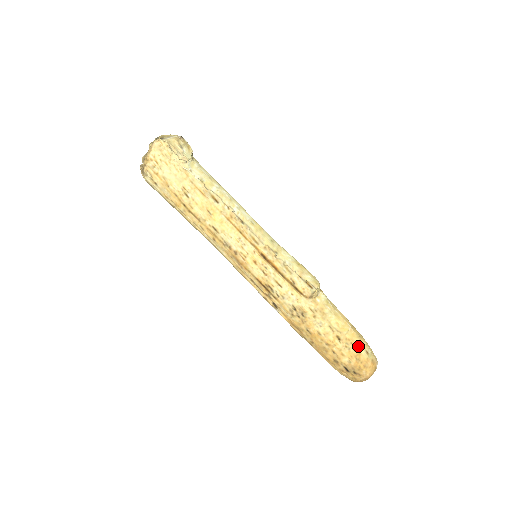
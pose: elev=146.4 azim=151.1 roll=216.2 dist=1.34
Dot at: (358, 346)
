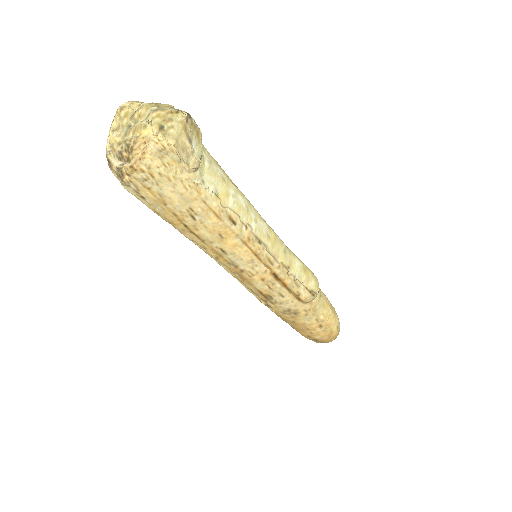
Dot at: (333, 327)
